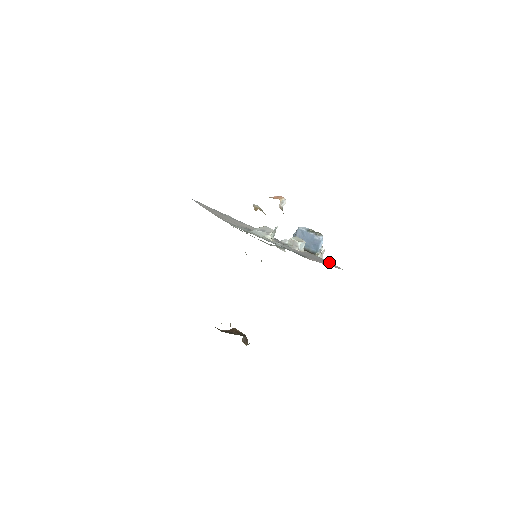
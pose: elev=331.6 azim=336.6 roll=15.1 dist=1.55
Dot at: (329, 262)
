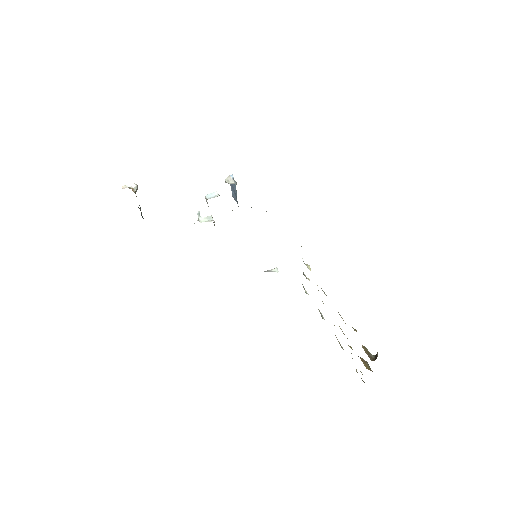
Dot at: occluded
